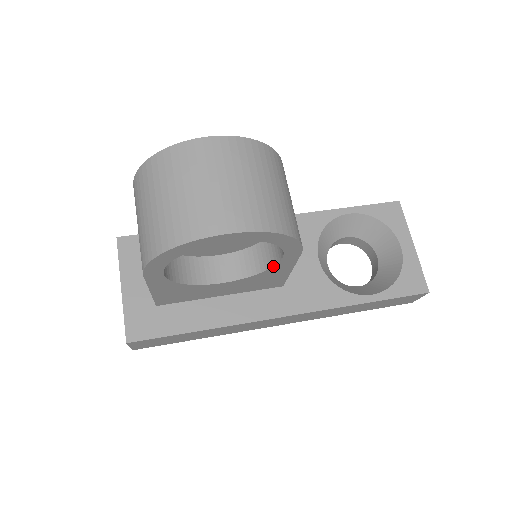
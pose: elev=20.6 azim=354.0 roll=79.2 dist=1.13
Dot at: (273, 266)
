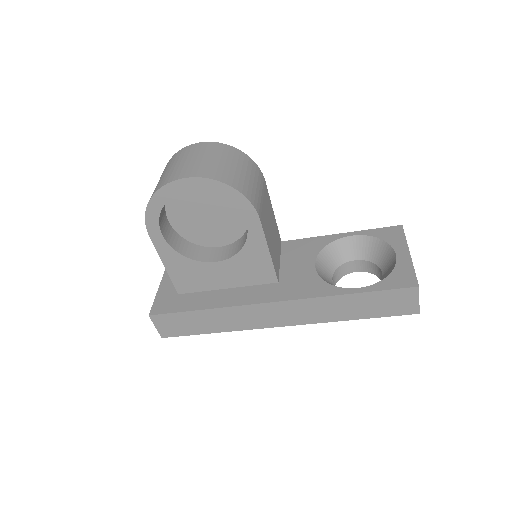
Dot at: (247, 238)
